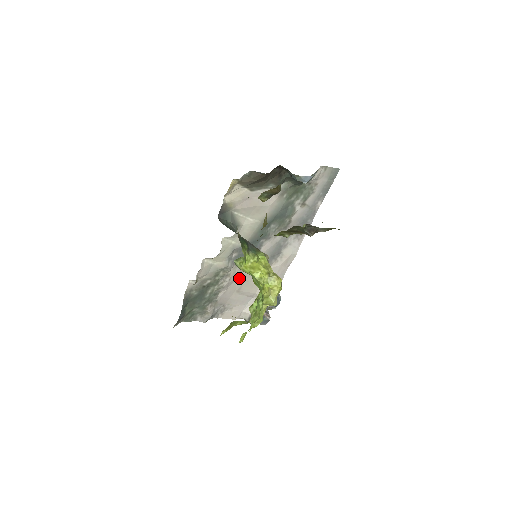
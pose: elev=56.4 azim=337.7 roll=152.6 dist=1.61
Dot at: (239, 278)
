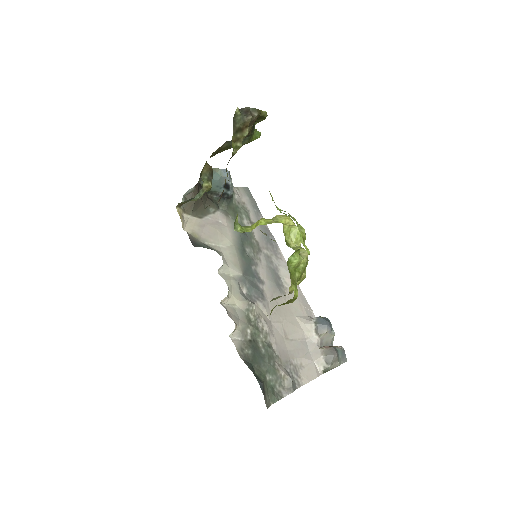
Dot at: (273, 320)
